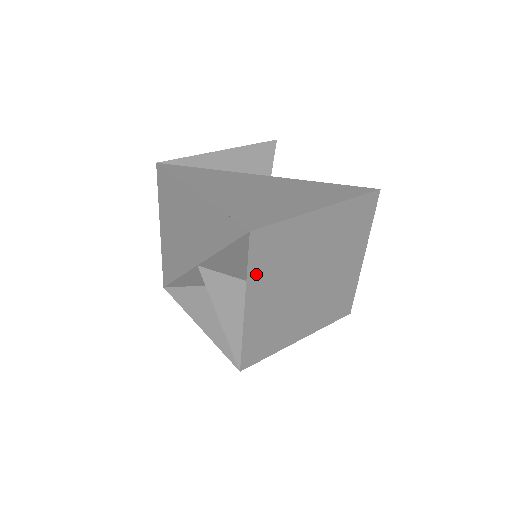
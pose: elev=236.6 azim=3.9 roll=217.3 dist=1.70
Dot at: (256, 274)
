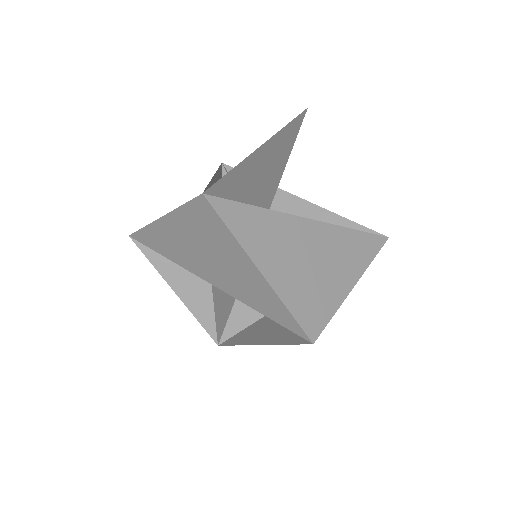
Dot at: (286, 337)
